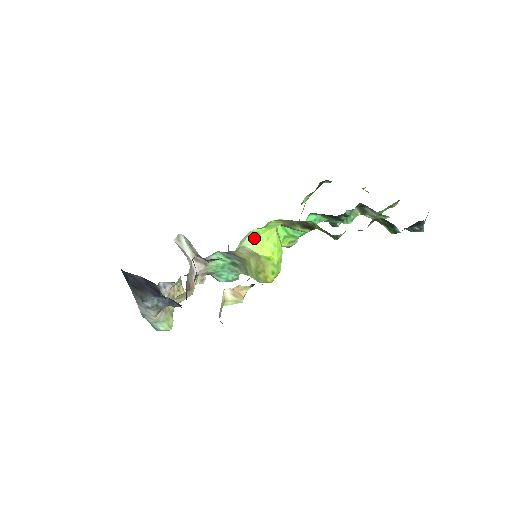
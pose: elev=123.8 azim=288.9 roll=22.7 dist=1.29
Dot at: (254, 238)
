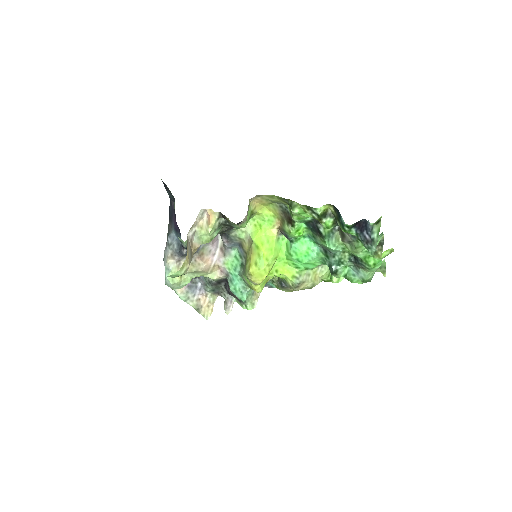
Dot at: (257, 229)
